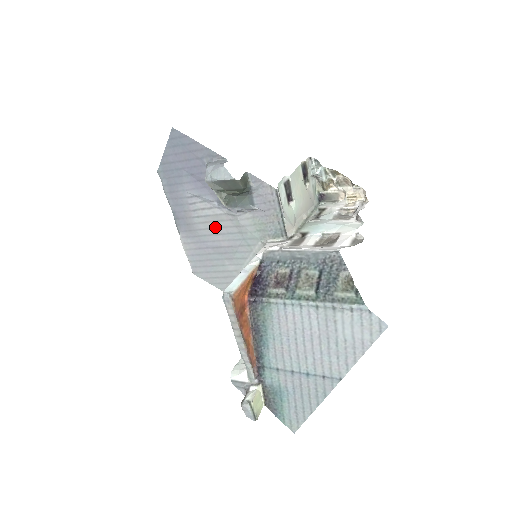
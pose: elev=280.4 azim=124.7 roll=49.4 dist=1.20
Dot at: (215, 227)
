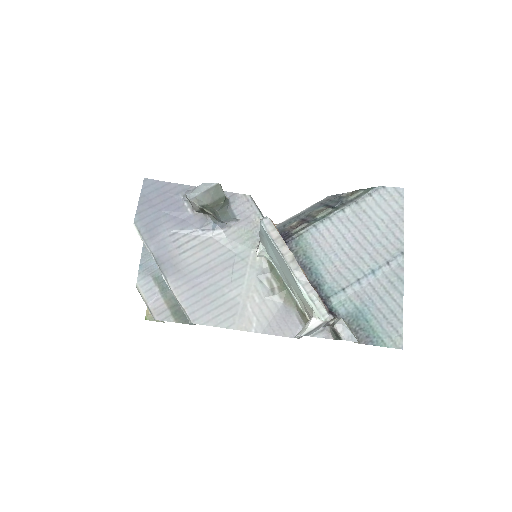
Dot at: (204, 255)
